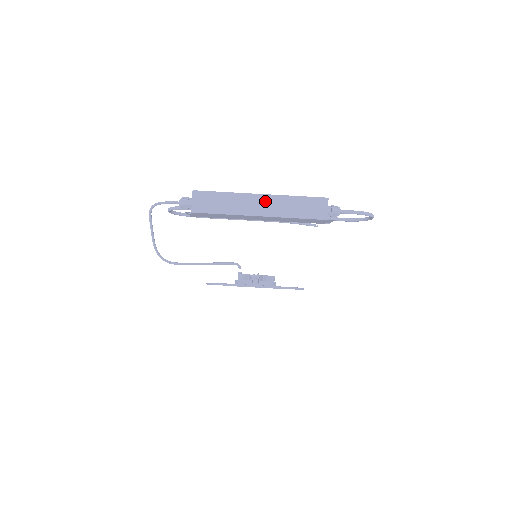
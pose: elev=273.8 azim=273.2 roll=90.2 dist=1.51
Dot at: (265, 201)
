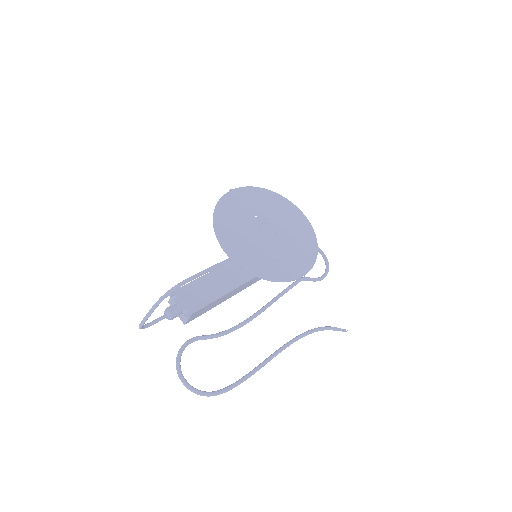
Dot at: occluded
